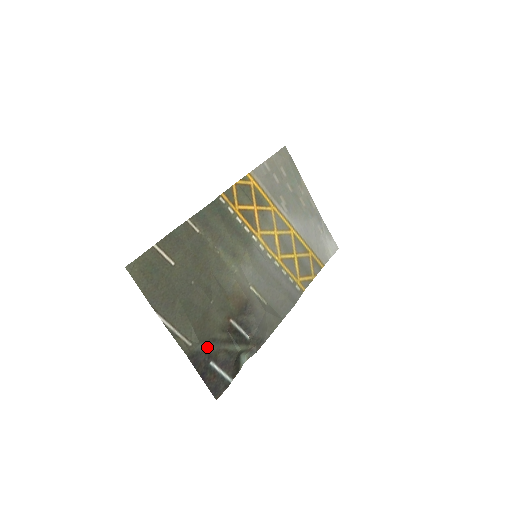
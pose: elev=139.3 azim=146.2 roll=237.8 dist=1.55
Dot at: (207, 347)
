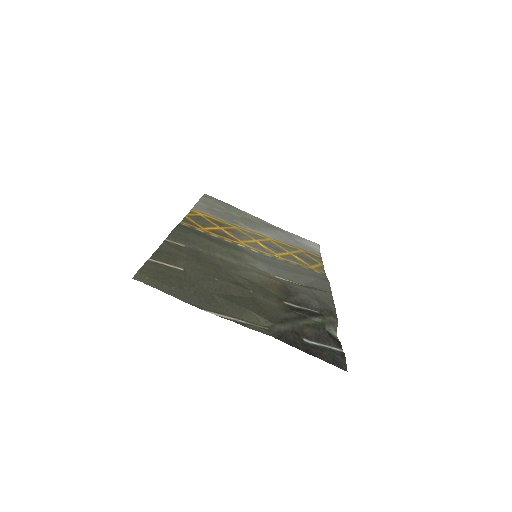
Dot at: (286, 326)
